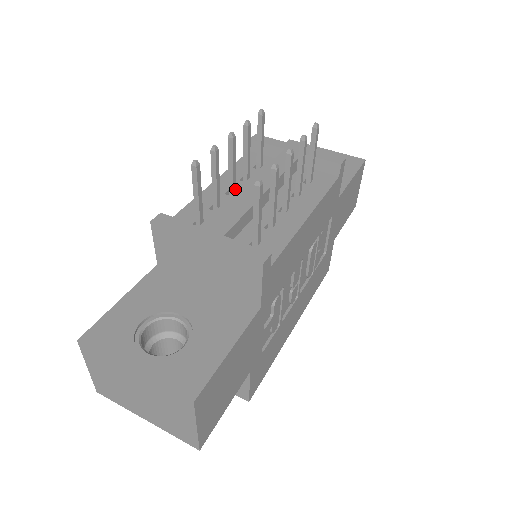
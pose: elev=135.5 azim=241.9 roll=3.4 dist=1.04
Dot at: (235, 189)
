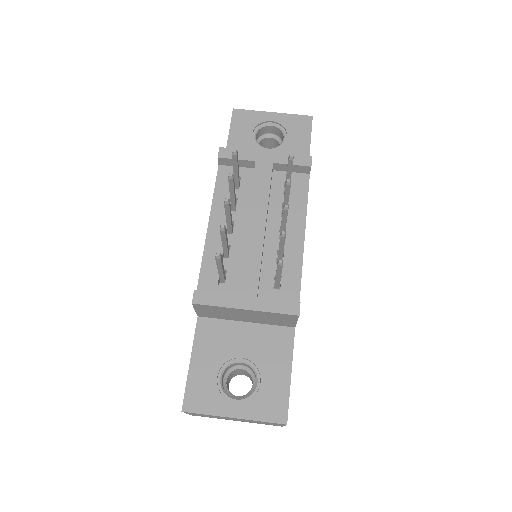
Dot at: (232, 226)
